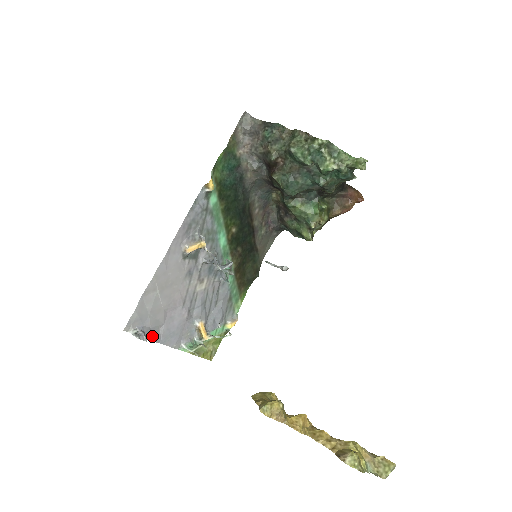
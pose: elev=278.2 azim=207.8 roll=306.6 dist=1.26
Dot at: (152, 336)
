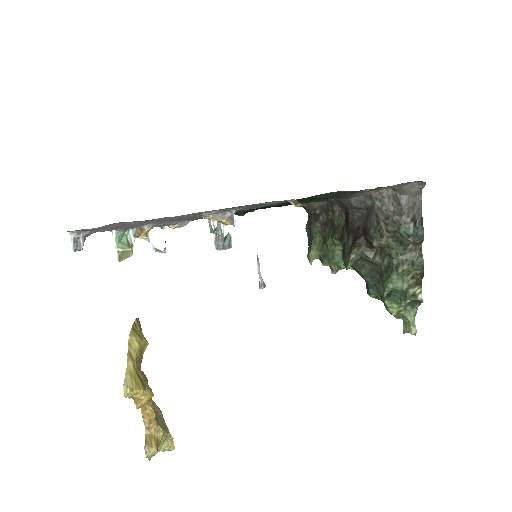
Dot at: occluded
